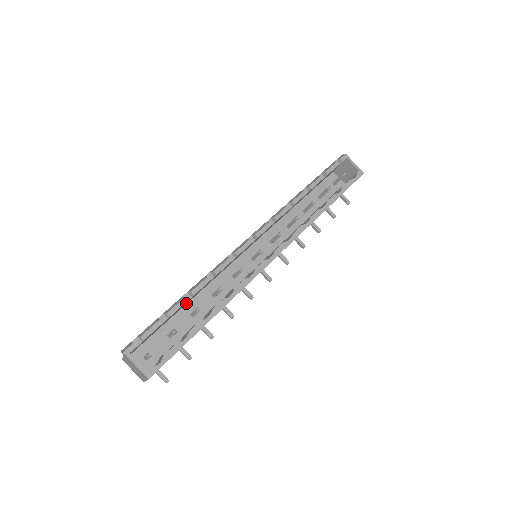
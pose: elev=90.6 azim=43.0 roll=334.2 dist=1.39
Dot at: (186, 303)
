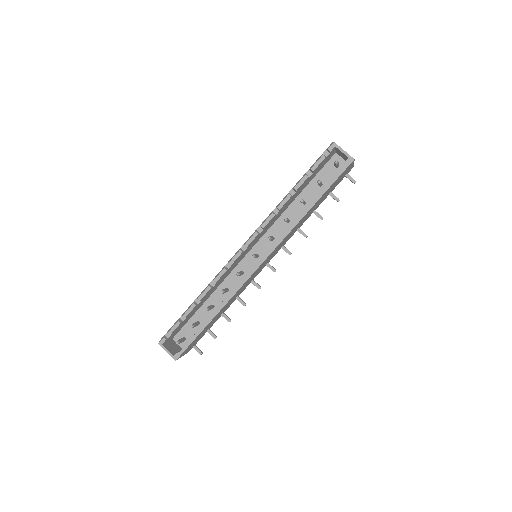
Dot at: (205, 300)
